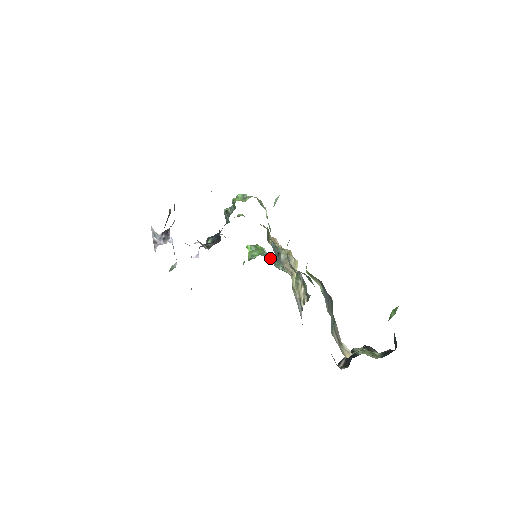
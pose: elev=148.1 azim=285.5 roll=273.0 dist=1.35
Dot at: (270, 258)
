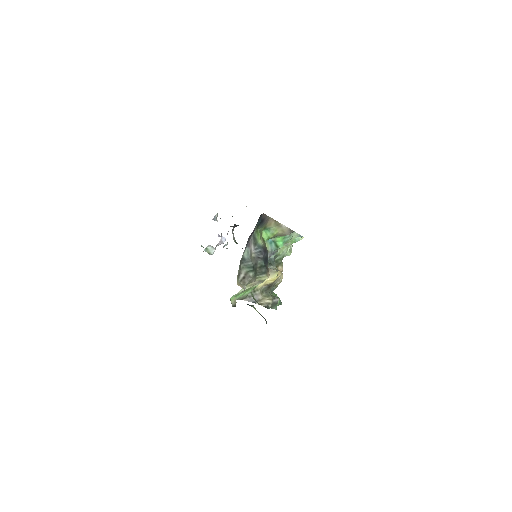
Dot at: (272, 293)
